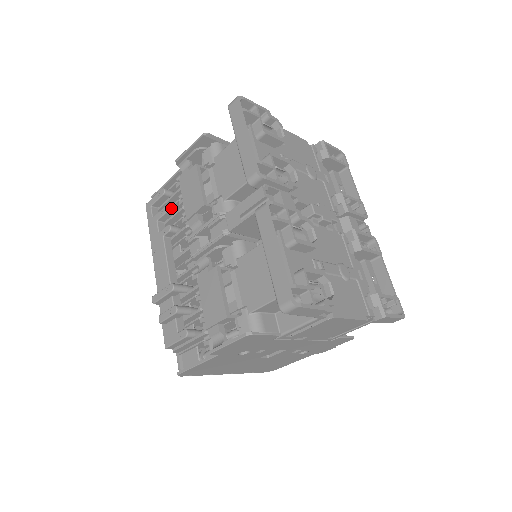
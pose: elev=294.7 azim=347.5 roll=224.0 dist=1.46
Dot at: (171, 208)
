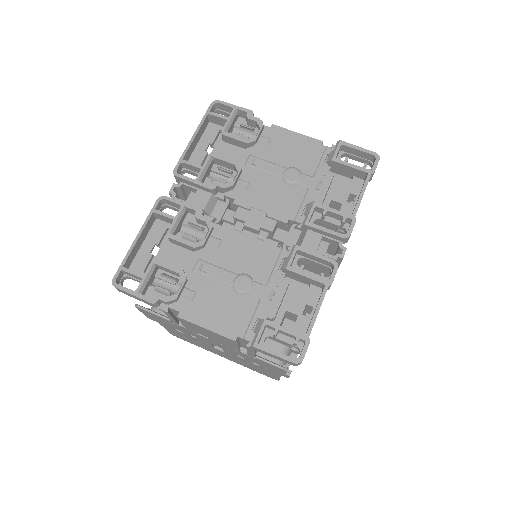
Dot at: occluded
